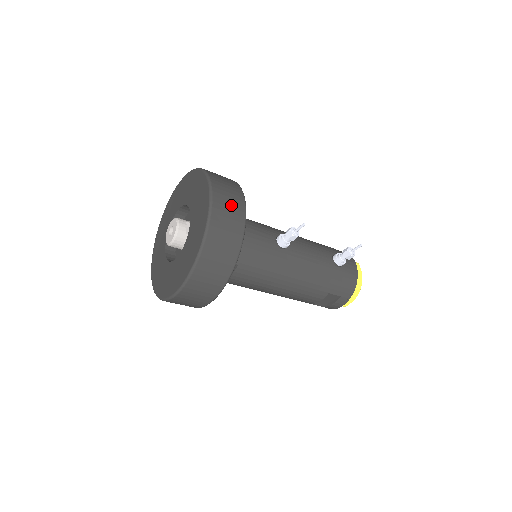
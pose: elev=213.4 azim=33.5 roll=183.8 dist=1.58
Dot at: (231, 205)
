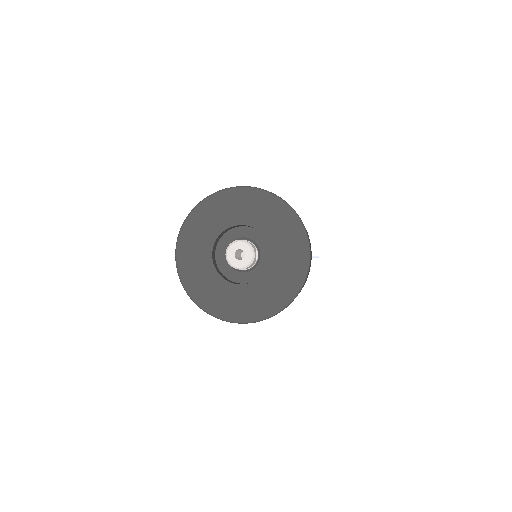
Dot at: occluded
